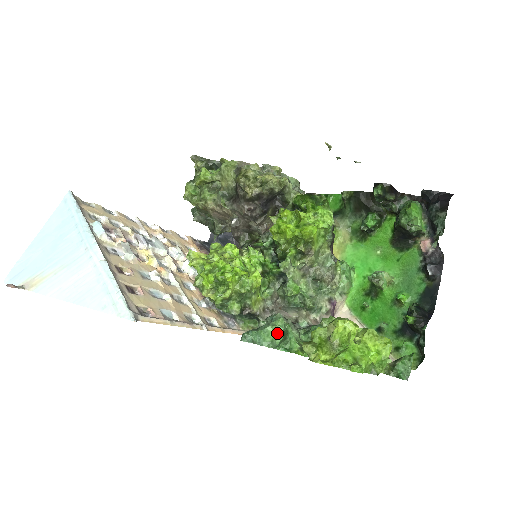
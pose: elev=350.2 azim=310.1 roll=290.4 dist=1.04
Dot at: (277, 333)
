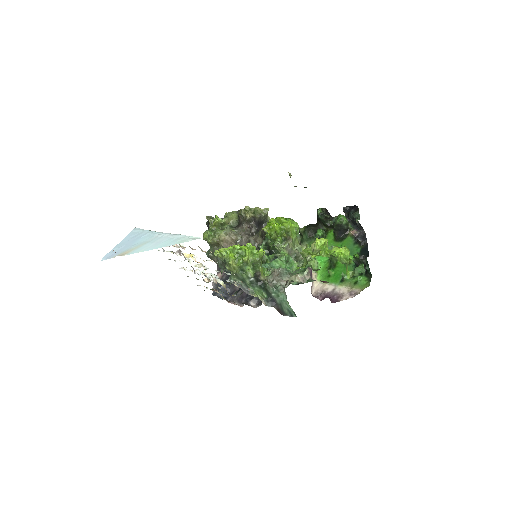
Dot at: (282, 263)
